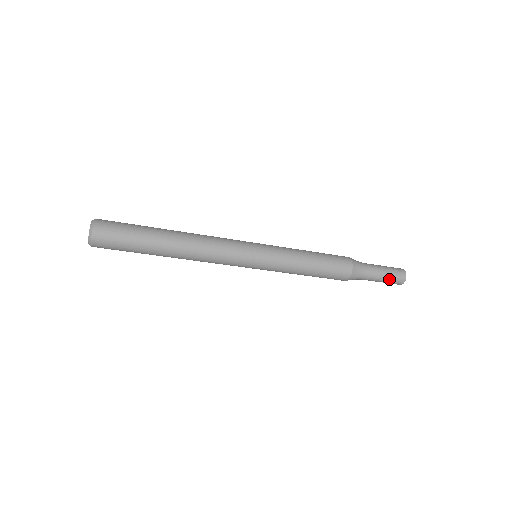
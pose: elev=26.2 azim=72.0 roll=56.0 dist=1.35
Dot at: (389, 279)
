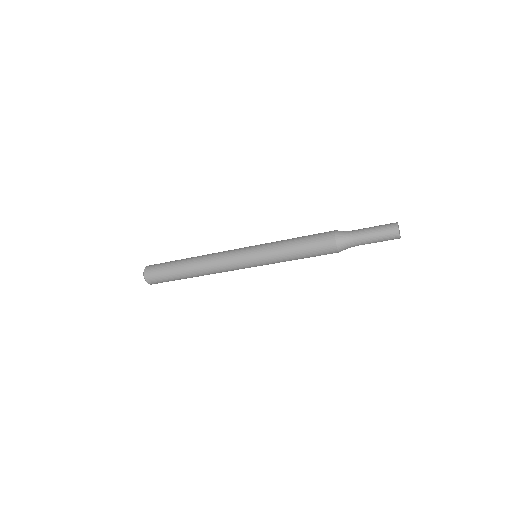
Dot at: (381, 240)
